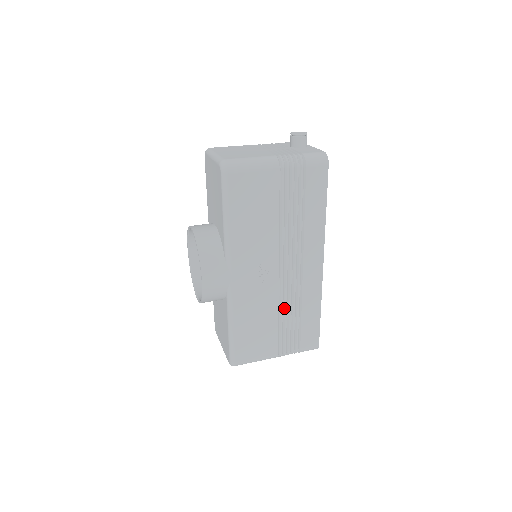
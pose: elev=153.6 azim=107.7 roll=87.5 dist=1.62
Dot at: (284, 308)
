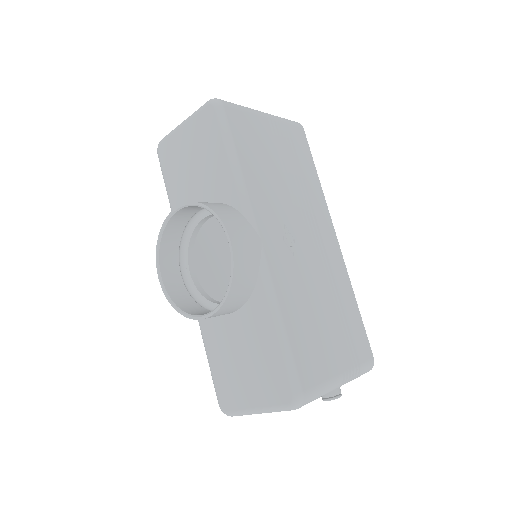
Dot at: (324, 297)
